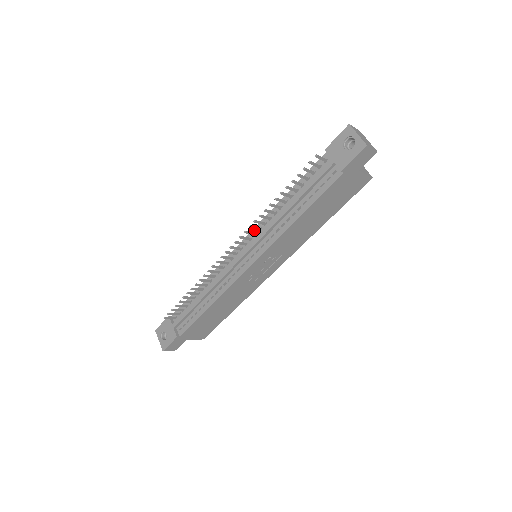
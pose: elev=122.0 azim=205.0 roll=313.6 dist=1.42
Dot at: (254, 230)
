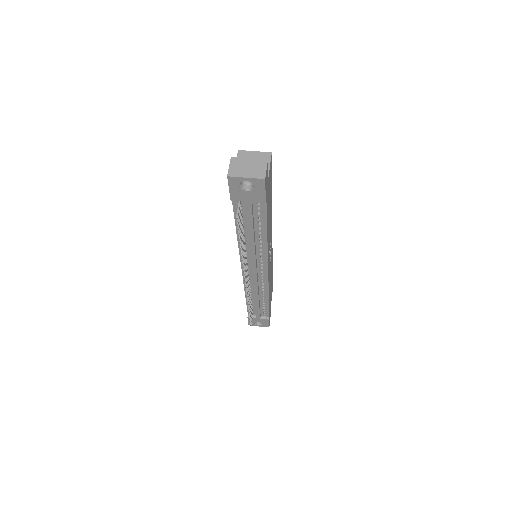
Dot at: occluded
